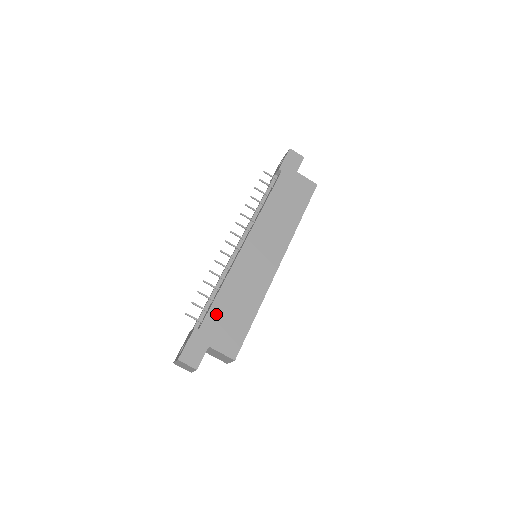
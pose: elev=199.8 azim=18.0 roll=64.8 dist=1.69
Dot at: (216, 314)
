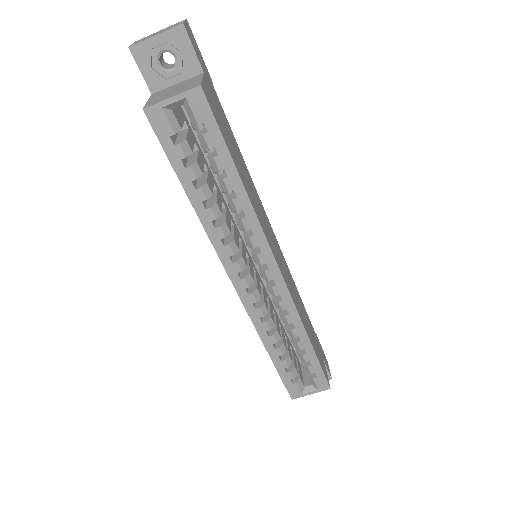
Dot at: (227, 124)
